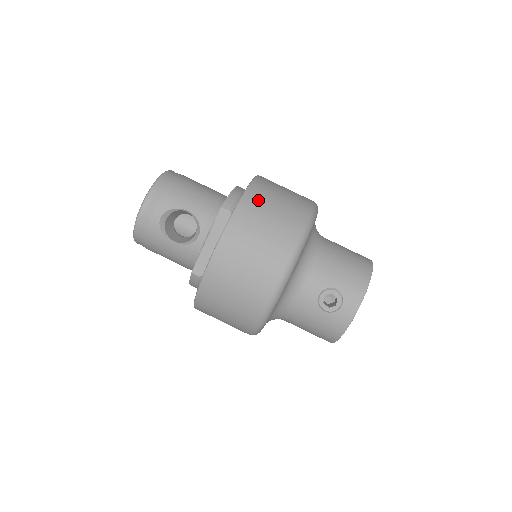
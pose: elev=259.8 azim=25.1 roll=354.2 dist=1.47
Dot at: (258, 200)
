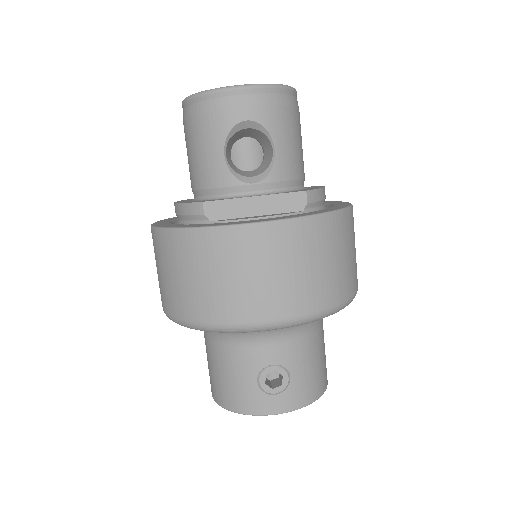
Dot at: (343, 231)
